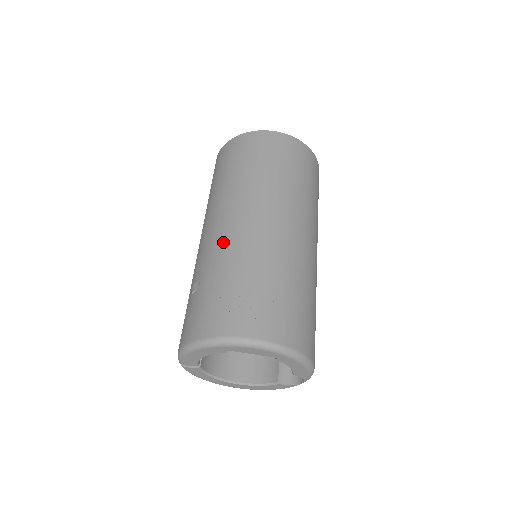
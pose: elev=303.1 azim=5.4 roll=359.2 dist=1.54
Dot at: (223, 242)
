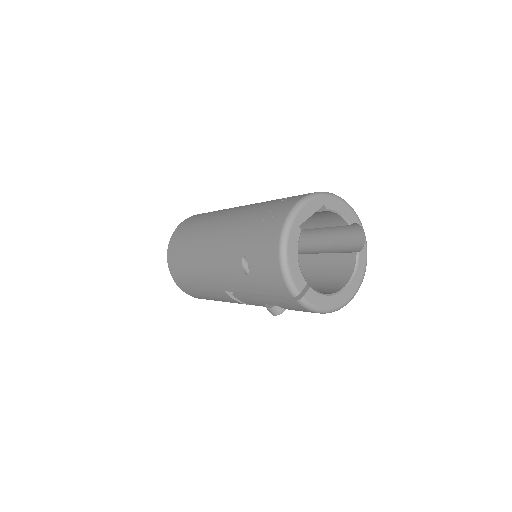
Dot at: (226, 237)
